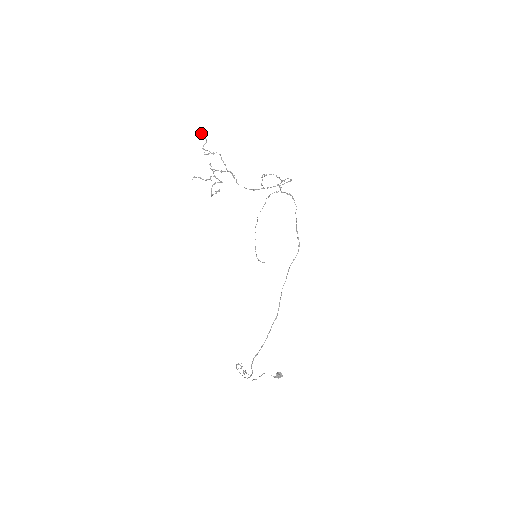
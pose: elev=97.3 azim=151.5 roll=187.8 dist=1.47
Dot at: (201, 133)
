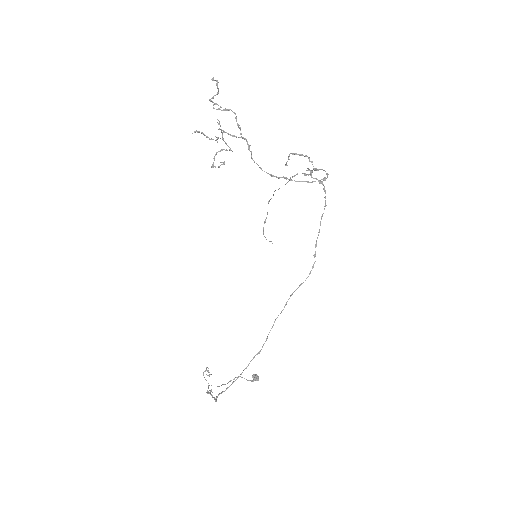
Dot at: occluded
